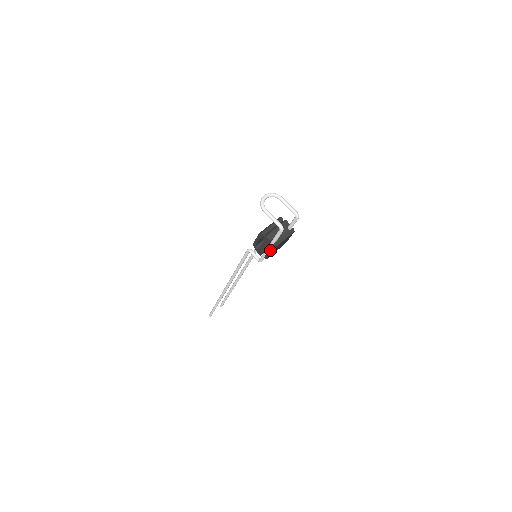
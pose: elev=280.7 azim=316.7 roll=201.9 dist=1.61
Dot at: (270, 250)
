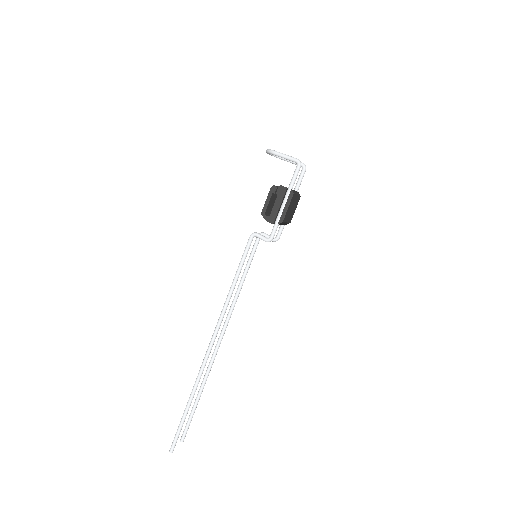
Dot at: (287, 203)
